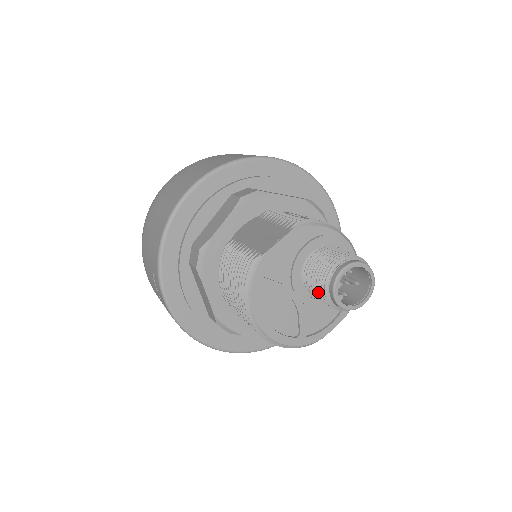
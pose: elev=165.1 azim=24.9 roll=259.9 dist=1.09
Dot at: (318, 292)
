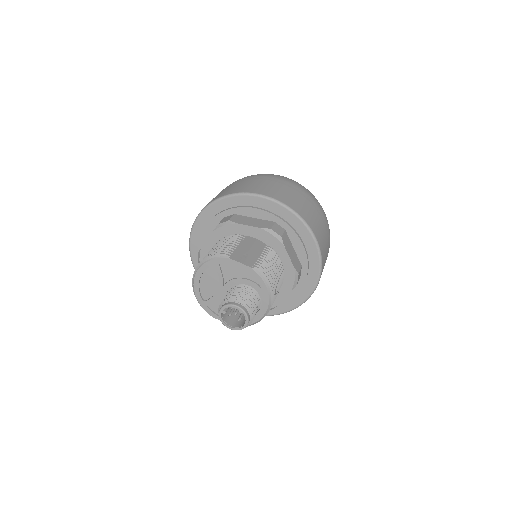
Dot at: occluded
